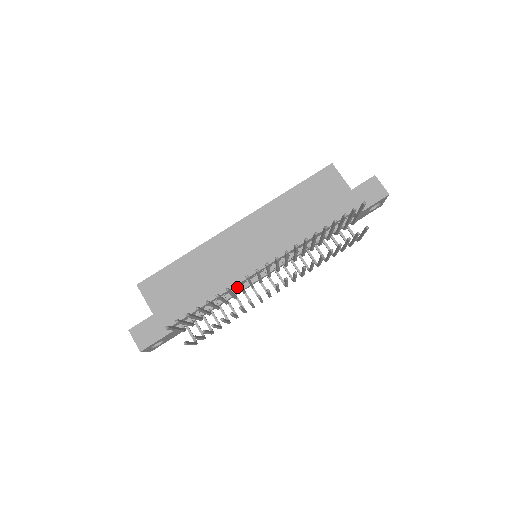
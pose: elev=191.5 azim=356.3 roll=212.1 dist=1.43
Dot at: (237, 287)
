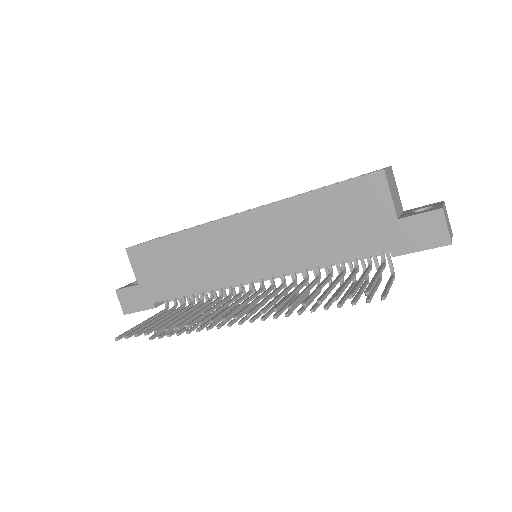
Dot at: occluded
